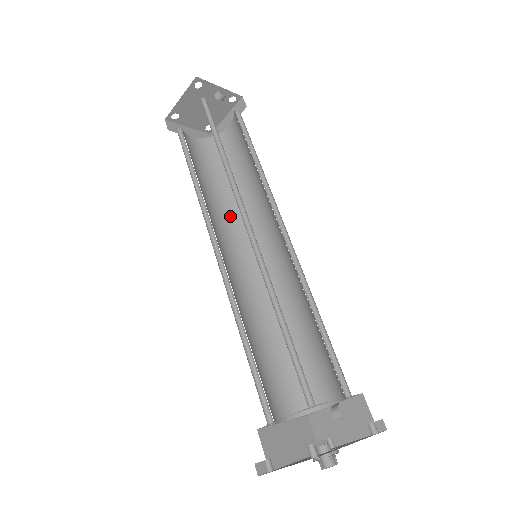
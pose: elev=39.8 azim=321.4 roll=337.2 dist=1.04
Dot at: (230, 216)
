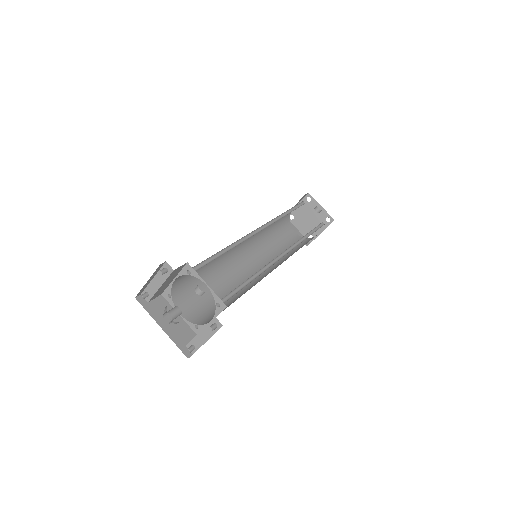
Dot at: (273, 258)
